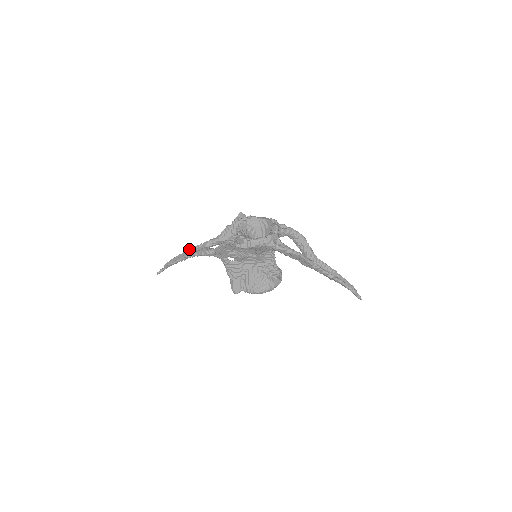
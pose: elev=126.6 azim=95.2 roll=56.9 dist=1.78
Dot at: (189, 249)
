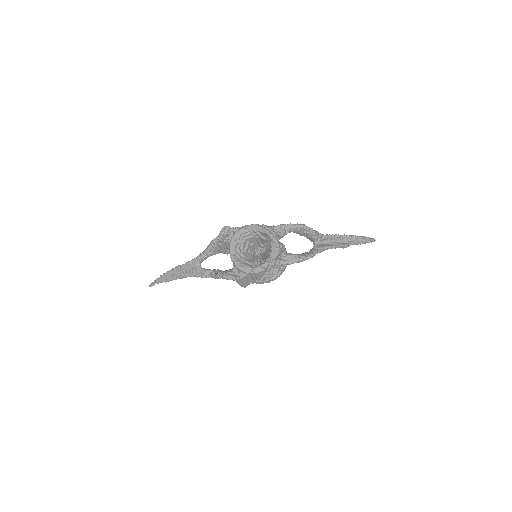
Dot at: (177, 268)
